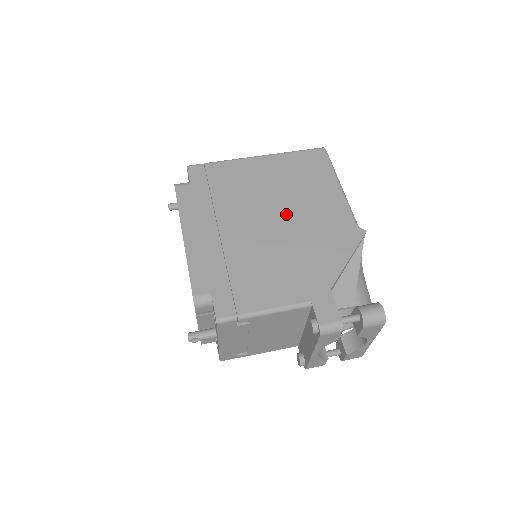
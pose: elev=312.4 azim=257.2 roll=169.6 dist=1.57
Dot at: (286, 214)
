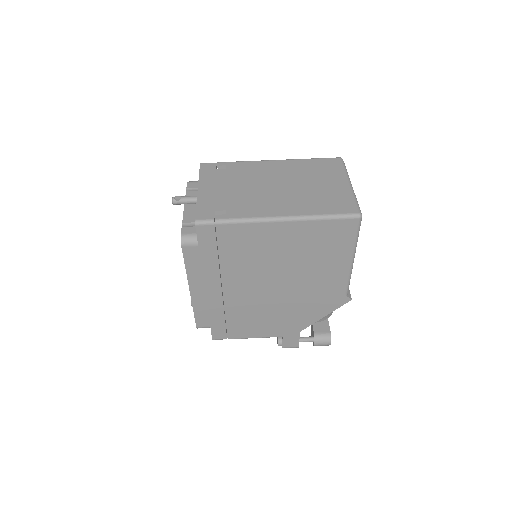
Dot at: (287, 282)
